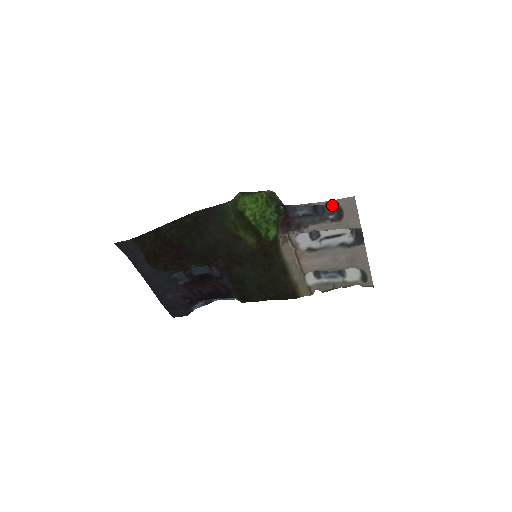
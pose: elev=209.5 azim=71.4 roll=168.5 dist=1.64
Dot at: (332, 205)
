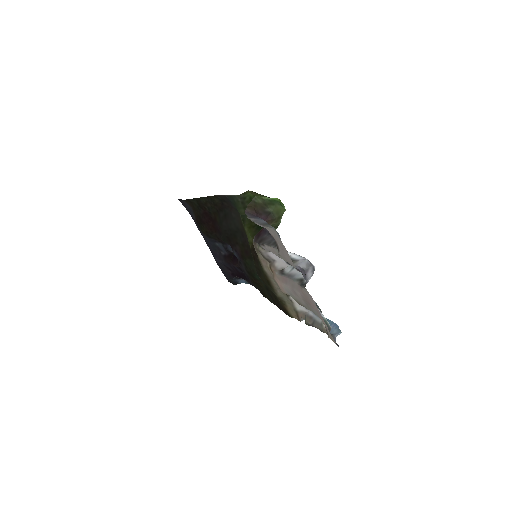
Dot at: occluded
